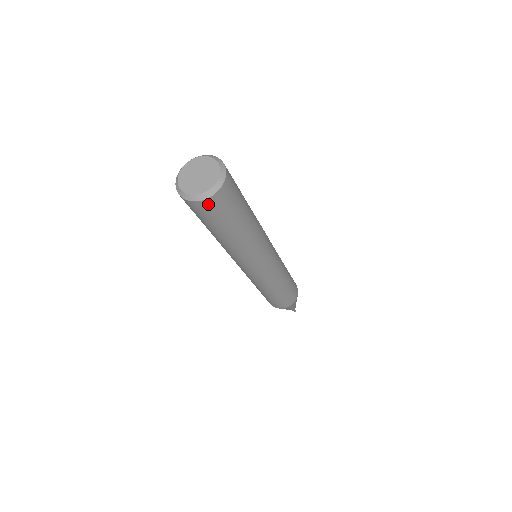
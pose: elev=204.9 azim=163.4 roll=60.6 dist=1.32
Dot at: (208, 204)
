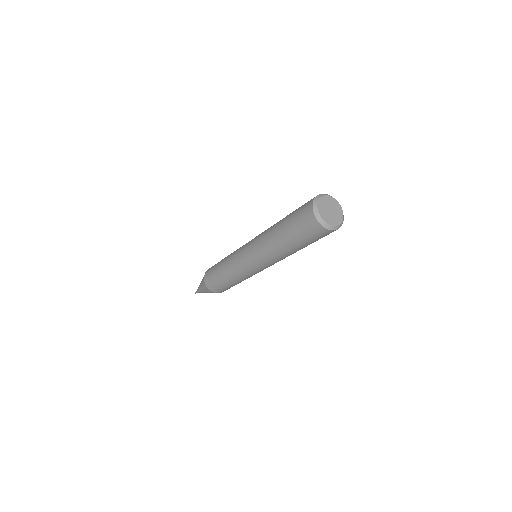
Dot at: (326, 232)
